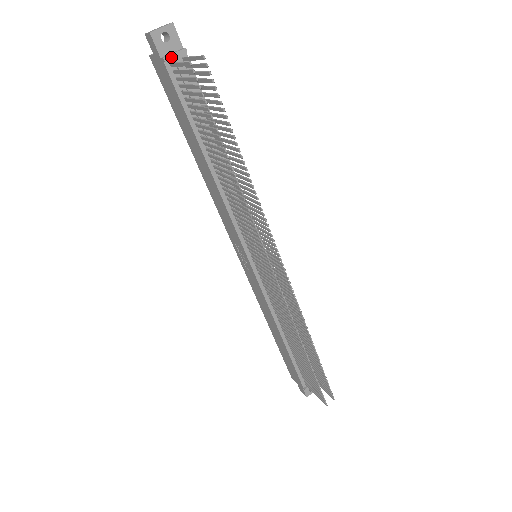
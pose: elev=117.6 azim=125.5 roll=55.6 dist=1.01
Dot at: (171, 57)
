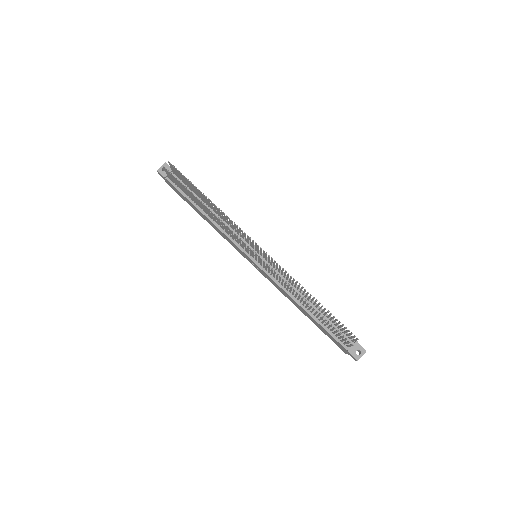
Dot at: occluded
